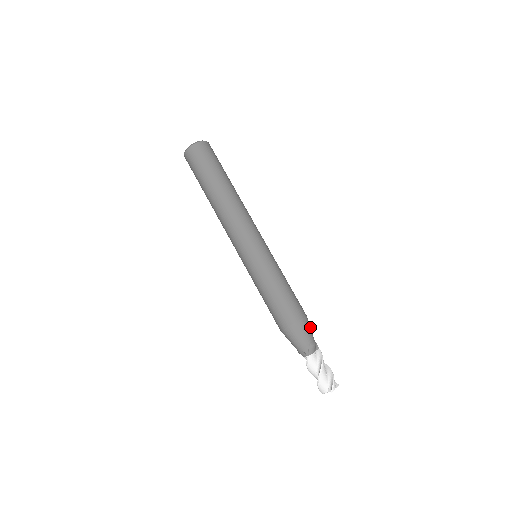
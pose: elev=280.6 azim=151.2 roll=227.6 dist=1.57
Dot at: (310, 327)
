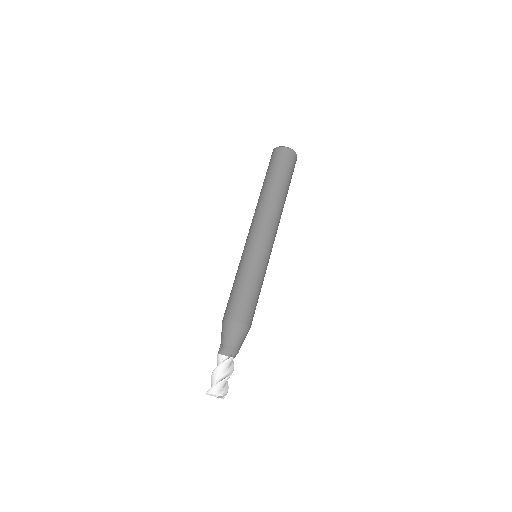
Dot at: occluded
